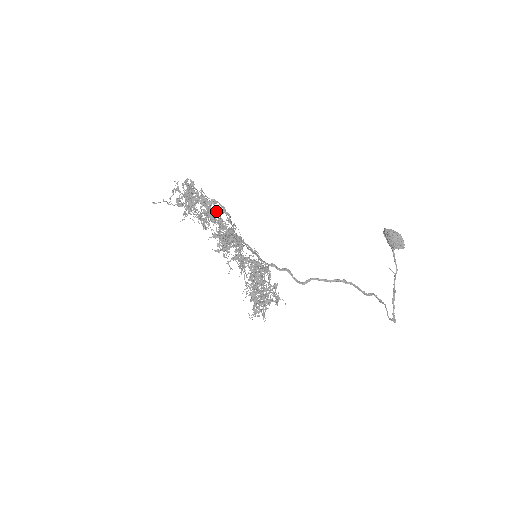
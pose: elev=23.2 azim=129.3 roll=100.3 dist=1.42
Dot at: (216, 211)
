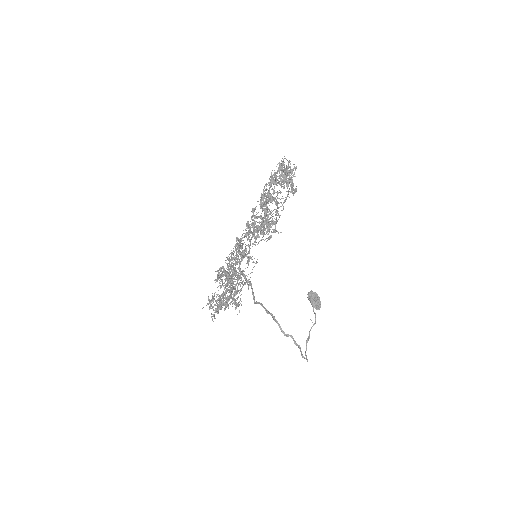
Dot at: (276, 199)
